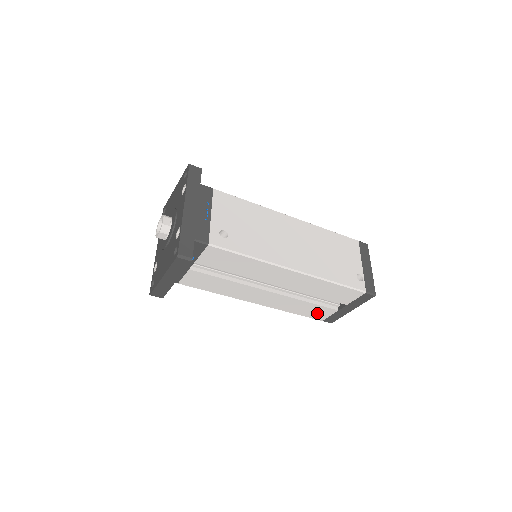
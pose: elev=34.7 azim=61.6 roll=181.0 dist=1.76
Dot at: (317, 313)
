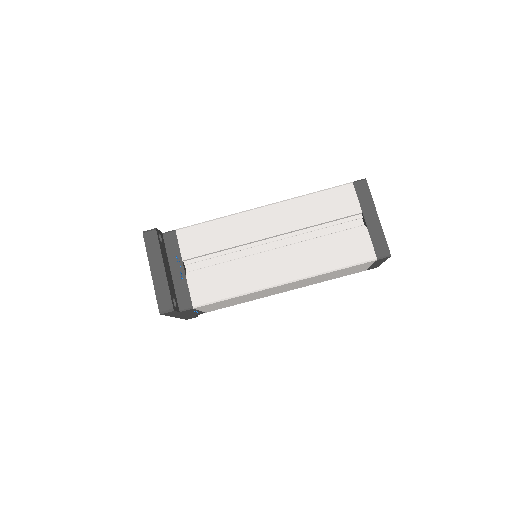
Dot at: (355, 249)
